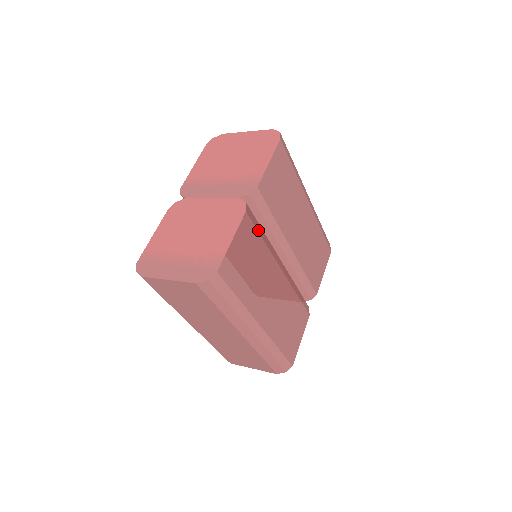
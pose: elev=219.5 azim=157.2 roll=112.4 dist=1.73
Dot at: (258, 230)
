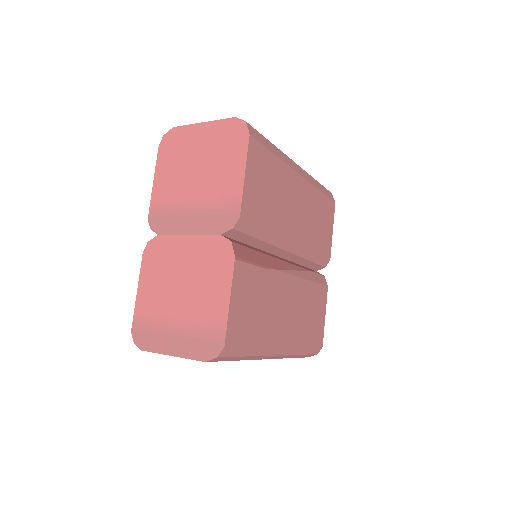
Dot at: (254, 260)
